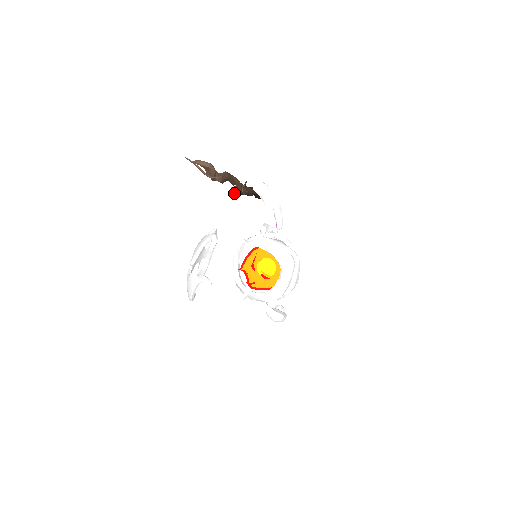
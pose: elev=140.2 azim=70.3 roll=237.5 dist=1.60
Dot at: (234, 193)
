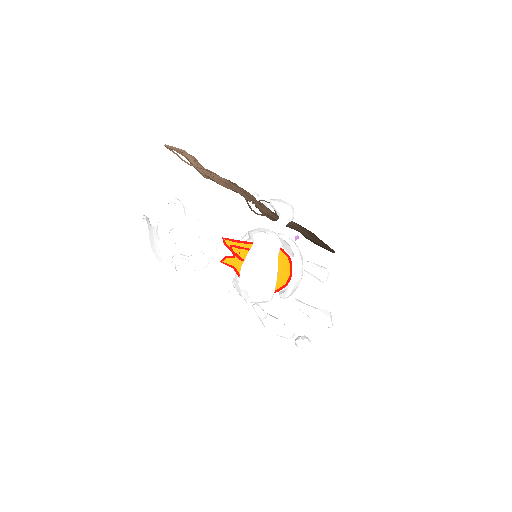
Dot at: (258, 214)
